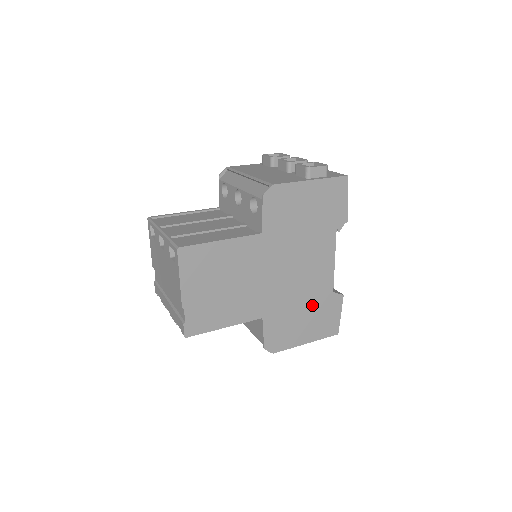
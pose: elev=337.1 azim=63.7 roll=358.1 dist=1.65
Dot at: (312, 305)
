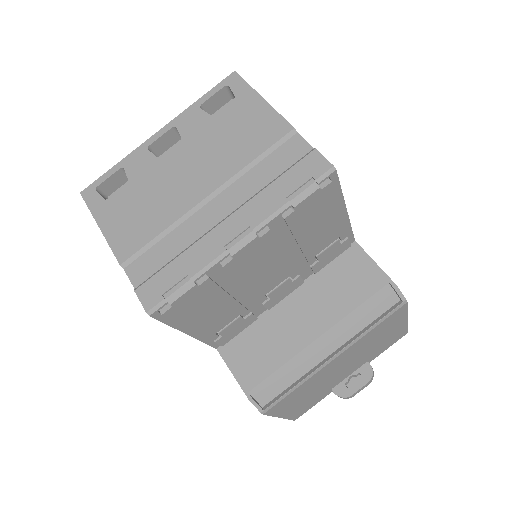
Dot at: occluded
